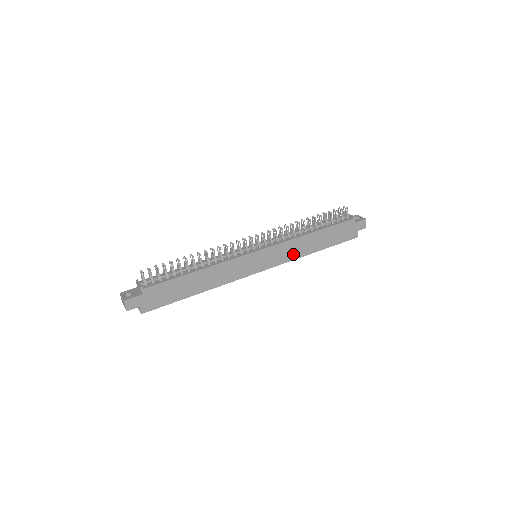
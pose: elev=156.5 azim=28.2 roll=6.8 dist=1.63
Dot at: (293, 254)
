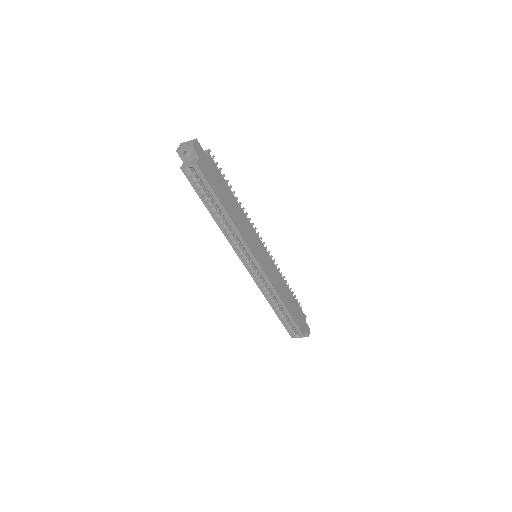
Dot at: (277, 285)
